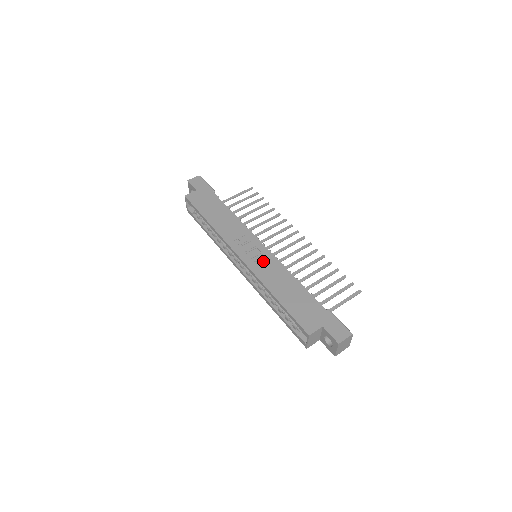
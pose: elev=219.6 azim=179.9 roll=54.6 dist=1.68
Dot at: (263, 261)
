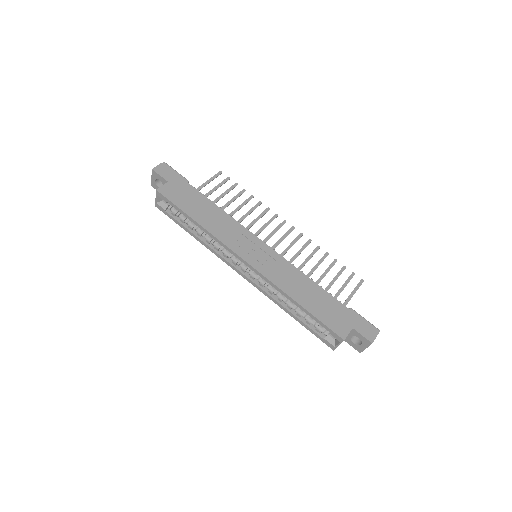
Dot at: (272, 263)
